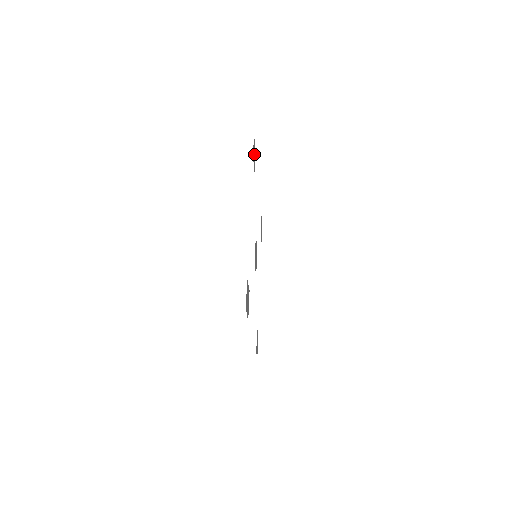
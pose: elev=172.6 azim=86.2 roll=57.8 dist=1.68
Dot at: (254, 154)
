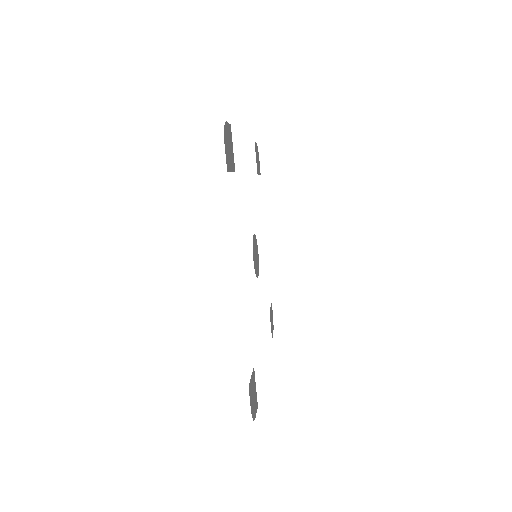
Dot at: (257, 161)
